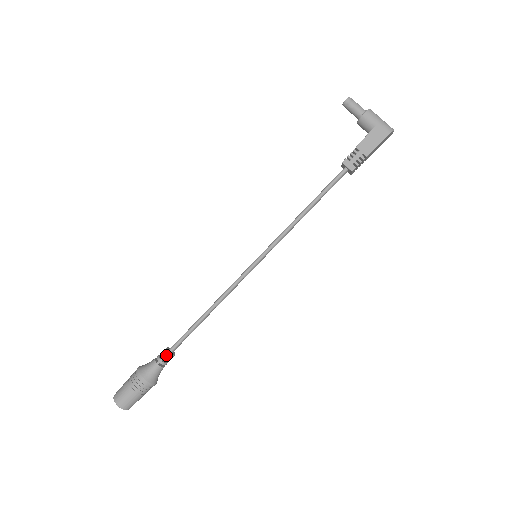
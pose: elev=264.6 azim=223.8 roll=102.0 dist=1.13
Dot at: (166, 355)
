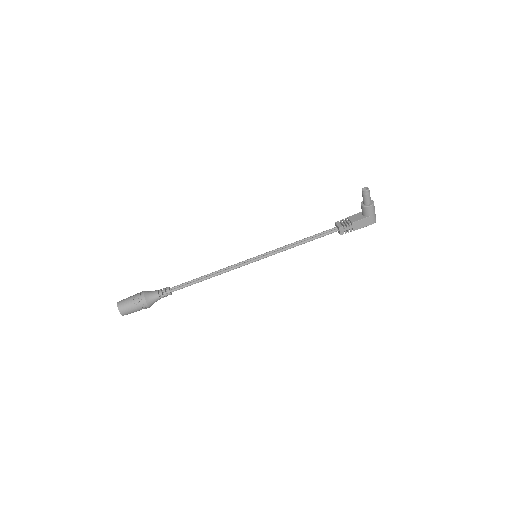
Dot at: (168, 294)
